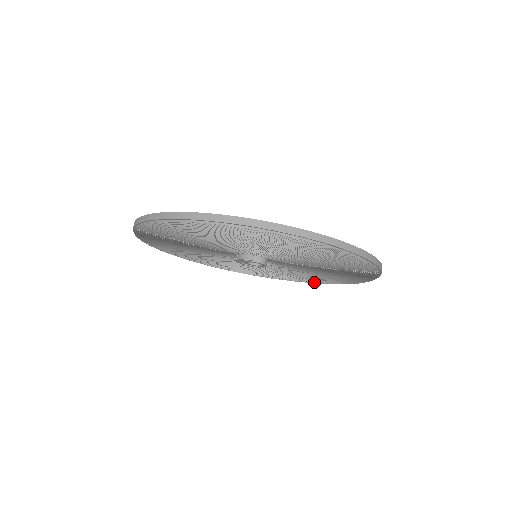
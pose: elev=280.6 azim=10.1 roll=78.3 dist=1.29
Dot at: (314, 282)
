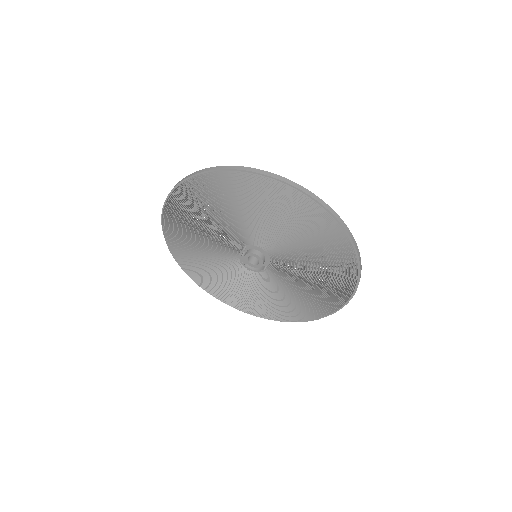
Dot at: (342, 299)
